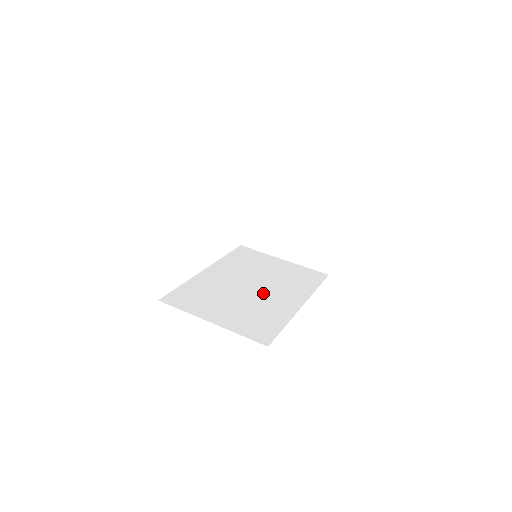
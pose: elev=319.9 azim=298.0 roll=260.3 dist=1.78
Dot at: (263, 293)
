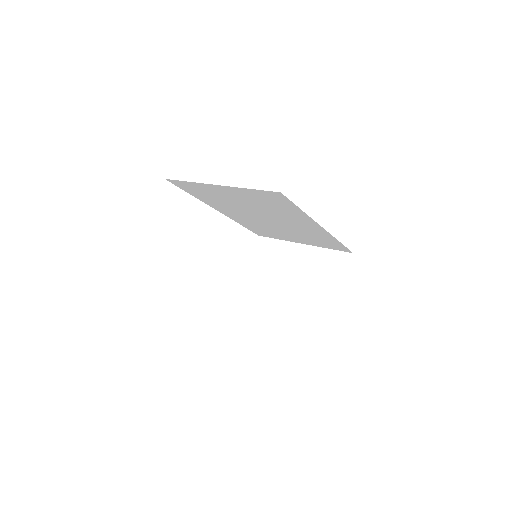
Dot at: occluded
